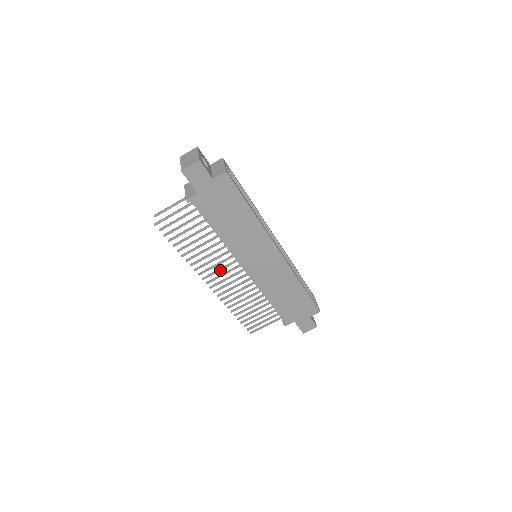
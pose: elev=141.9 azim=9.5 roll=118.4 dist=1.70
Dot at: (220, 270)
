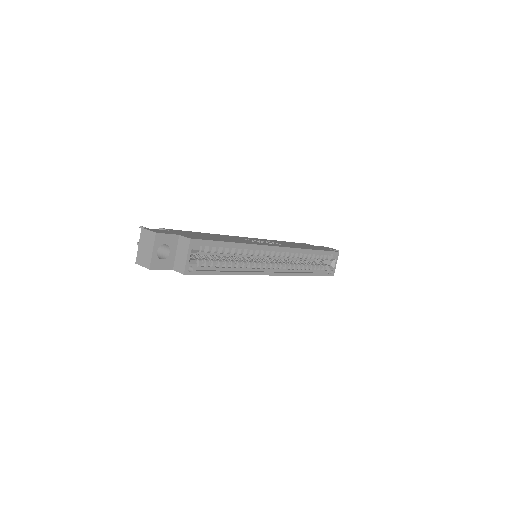
Dot at: occluded
